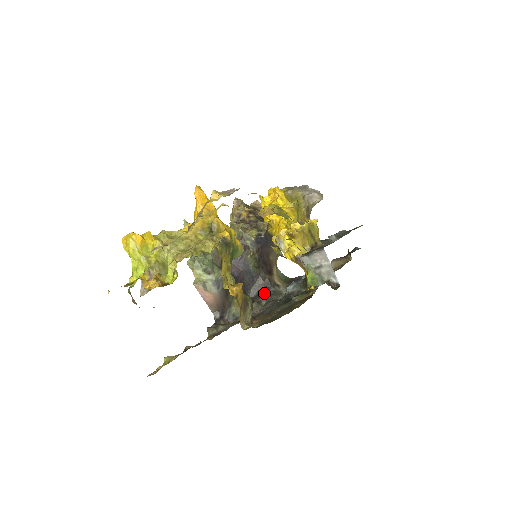
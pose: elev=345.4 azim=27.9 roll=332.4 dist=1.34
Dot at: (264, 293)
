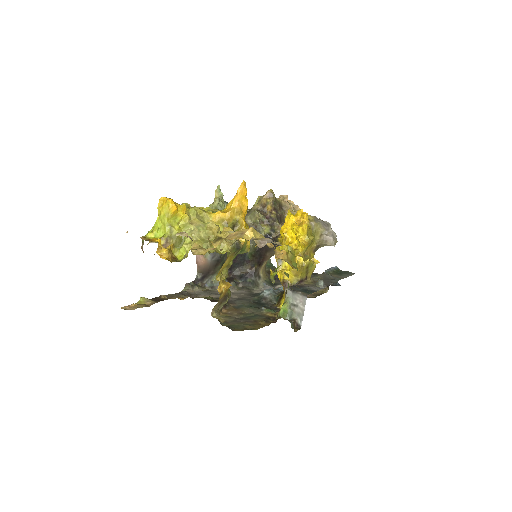
Dot at: (245, 278)
